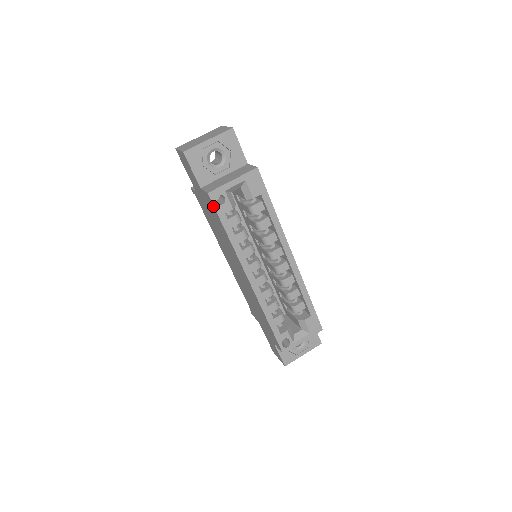
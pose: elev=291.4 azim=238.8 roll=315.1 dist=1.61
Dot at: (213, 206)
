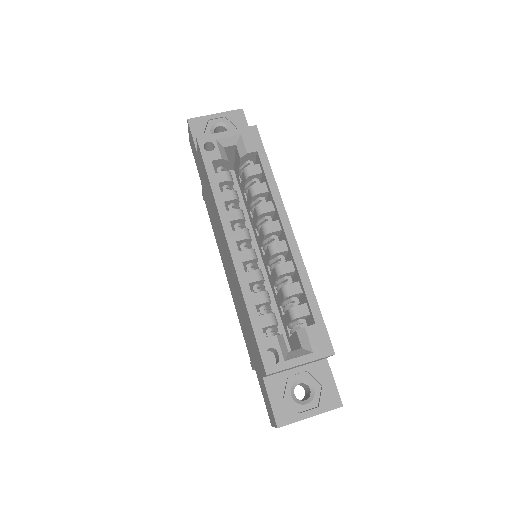
Dot at: (200, 153)
